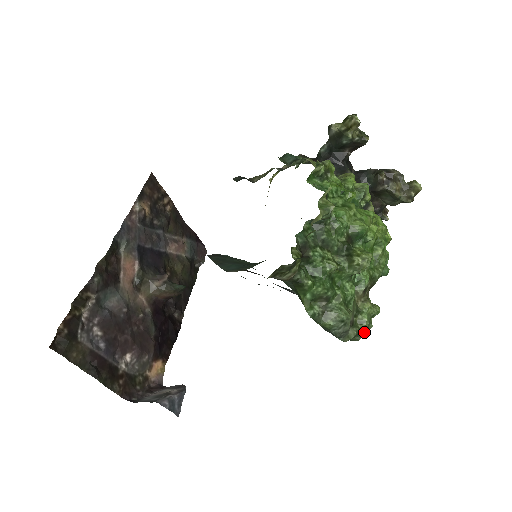
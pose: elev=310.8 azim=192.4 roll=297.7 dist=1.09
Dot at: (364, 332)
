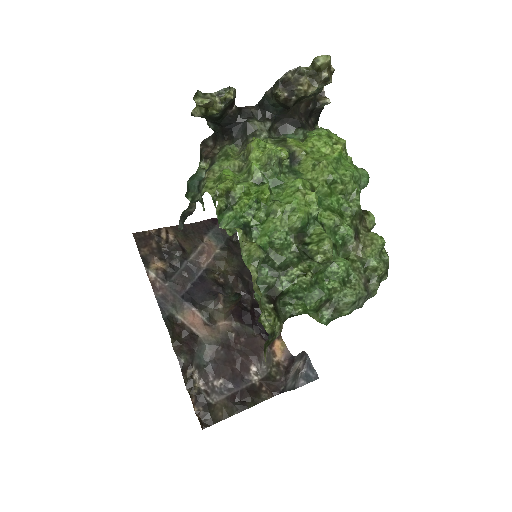
Dot at: (385, 271)
